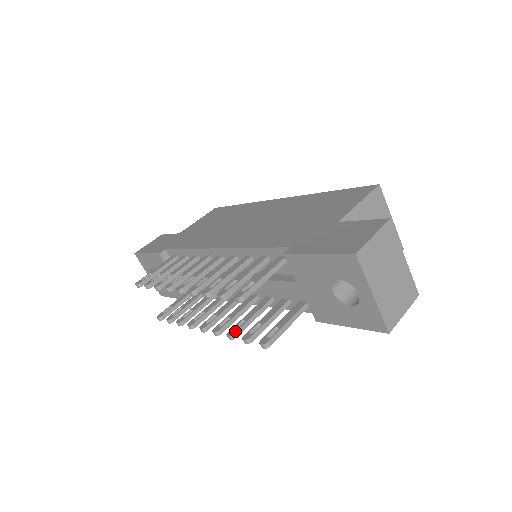
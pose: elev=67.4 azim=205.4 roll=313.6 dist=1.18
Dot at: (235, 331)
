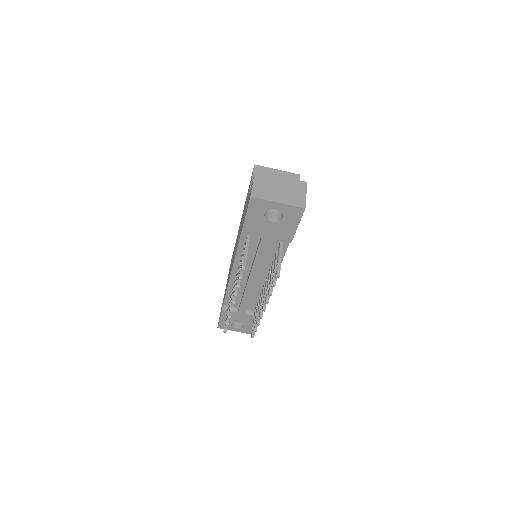
Dot at: (269, 289)
